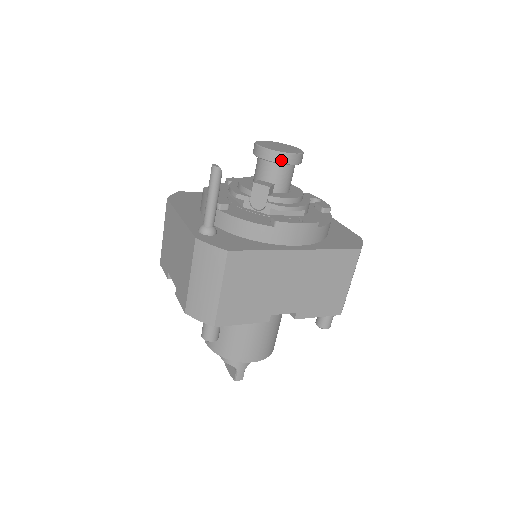
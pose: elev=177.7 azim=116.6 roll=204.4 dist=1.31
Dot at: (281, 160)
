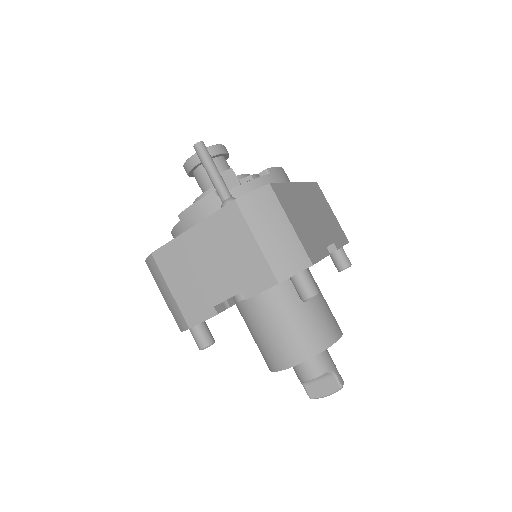
Dot at: (220, 151)
